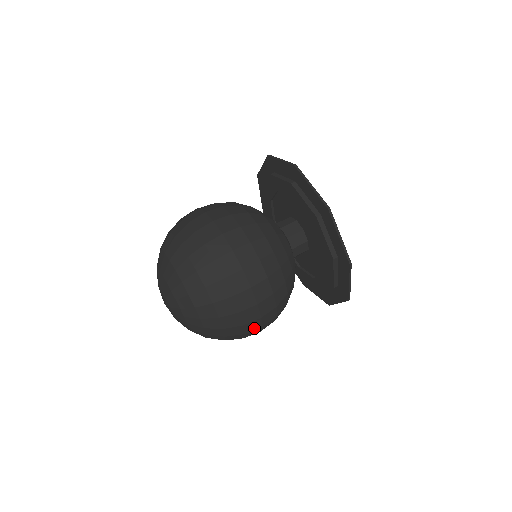
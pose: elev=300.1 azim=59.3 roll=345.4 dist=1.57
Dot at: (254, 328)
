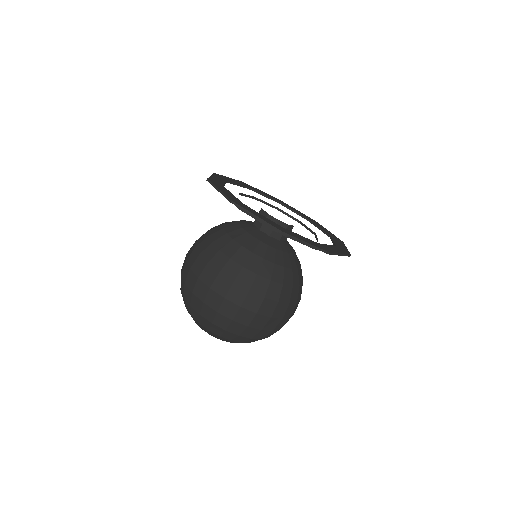
Dot at: (264, 322)
